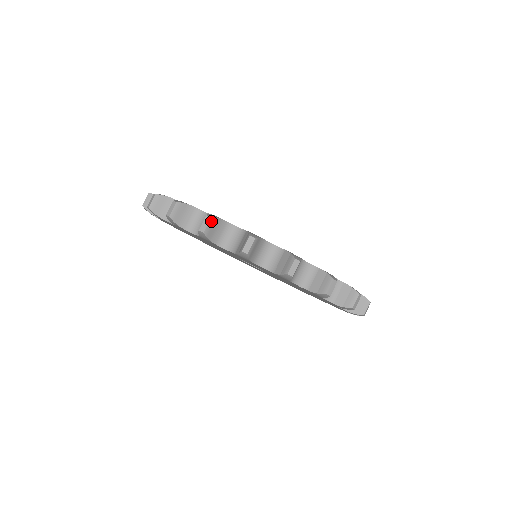
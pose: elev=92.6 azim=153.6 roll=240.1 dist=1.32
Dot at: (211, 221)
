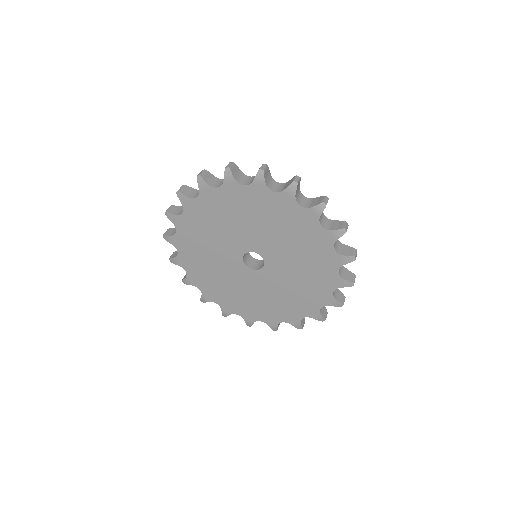
Dot at: (300, 179)
